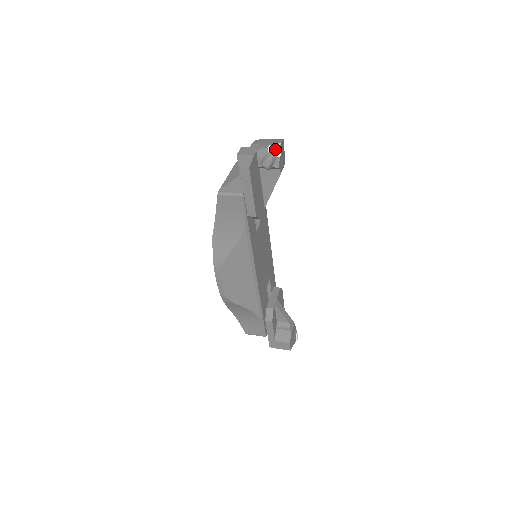
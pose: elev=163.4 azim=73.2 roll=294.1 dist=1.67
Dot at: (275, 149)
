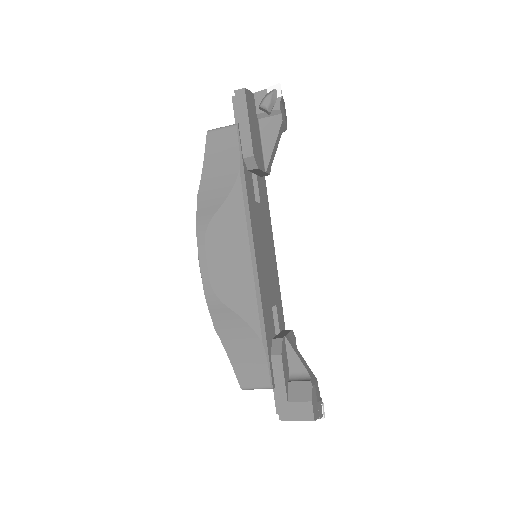
Dot at: (275, 89)
